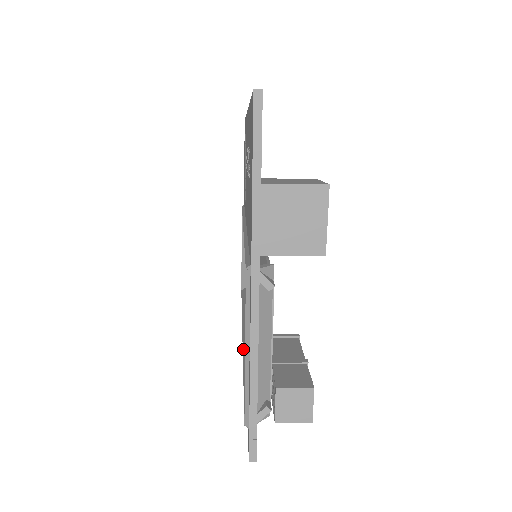
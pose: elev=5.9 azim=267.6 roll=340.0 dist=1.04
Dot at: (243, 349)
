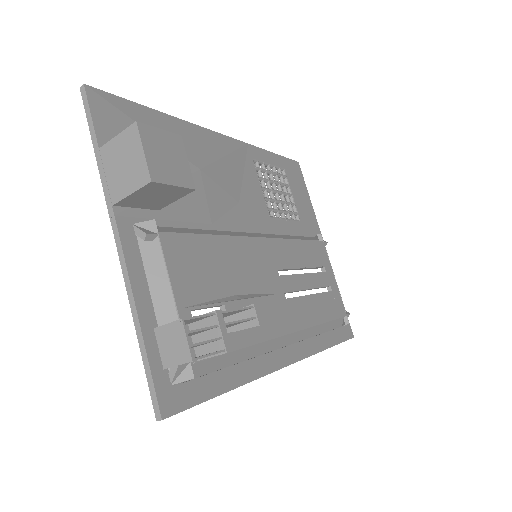
Dot at: occluded
